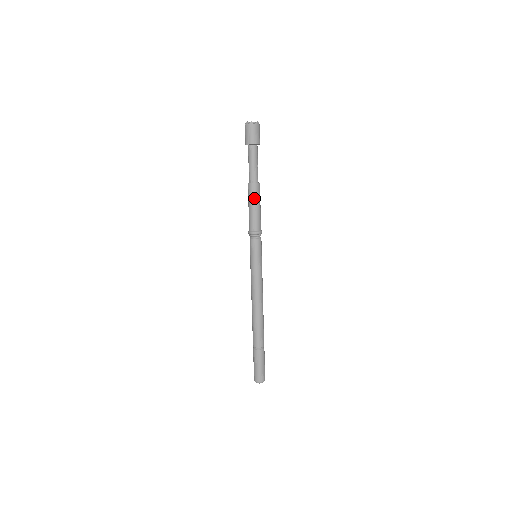
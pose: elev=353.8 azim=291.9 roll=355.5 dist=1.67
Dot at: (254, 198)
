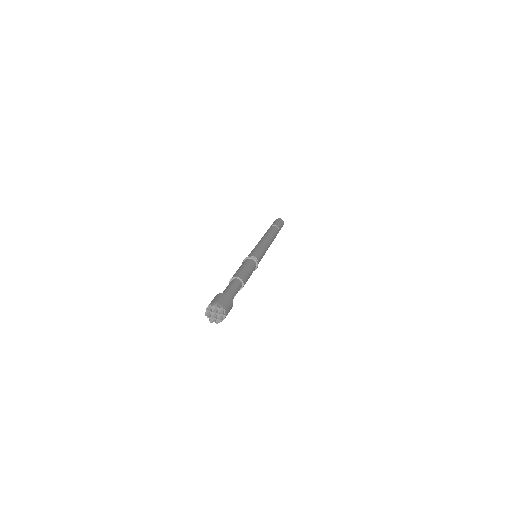
Dot at: occluded
